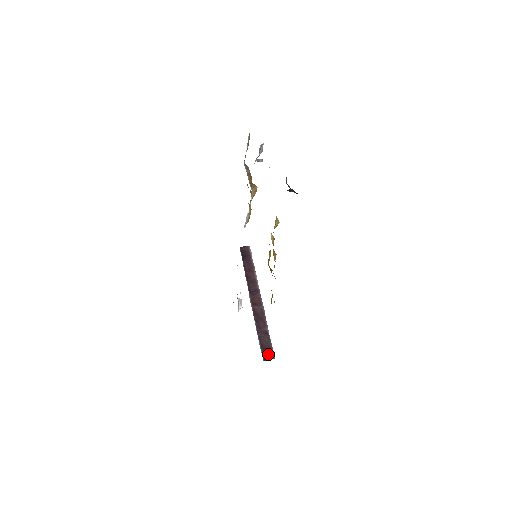
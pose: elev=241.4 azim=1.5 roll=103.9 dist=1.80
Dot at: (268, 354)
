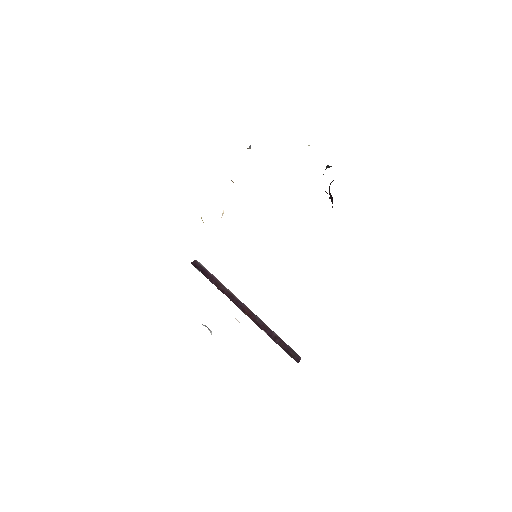
Dot at: (295, 356)
